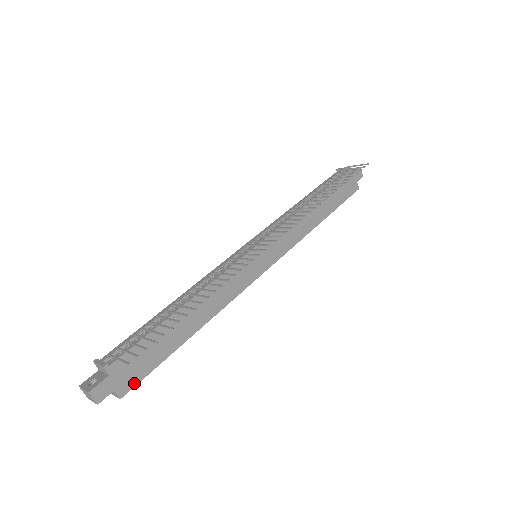
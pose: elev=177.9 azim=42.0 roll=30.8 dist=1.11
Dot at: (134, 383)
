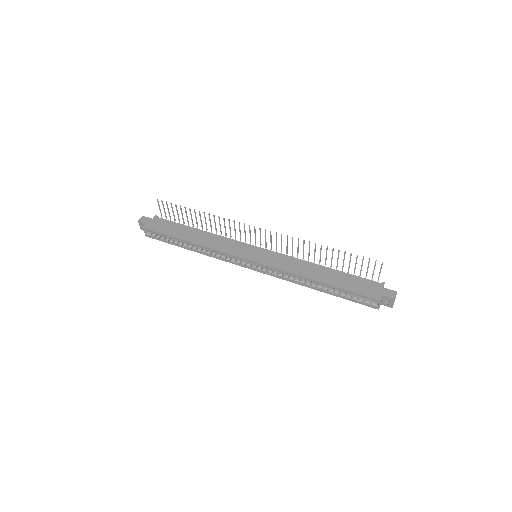
Dot at: (152, 229)
